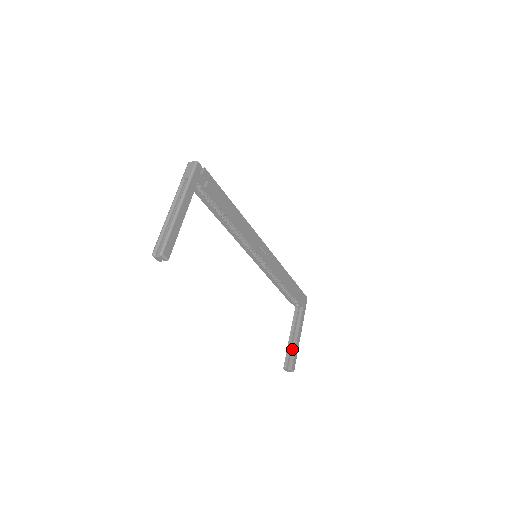
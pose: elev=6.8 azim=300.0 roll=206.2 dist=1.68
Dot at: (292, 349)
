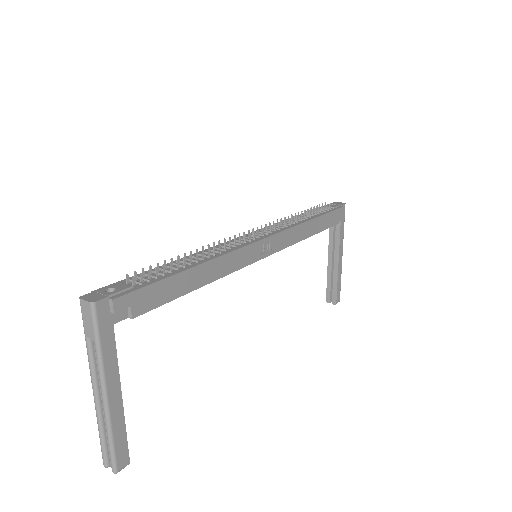
Dot at: (333, 280)
